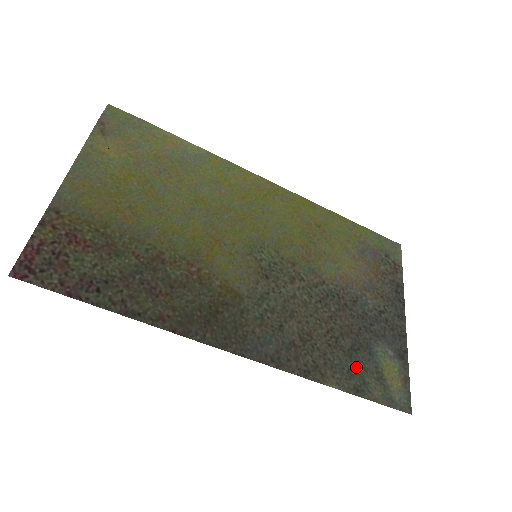
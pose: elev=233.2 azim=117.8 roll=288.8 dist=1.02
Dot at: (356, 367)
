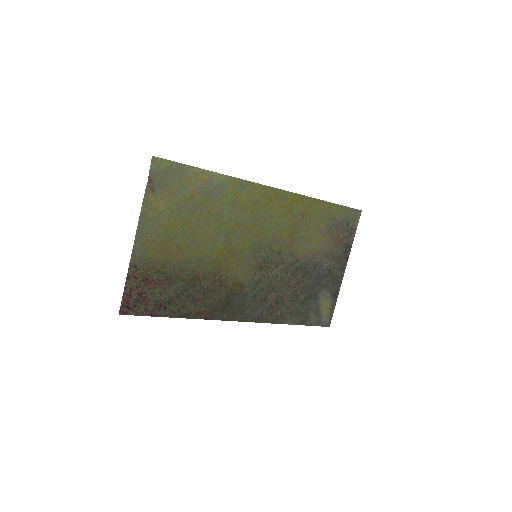
Dot at: (305, 309)
